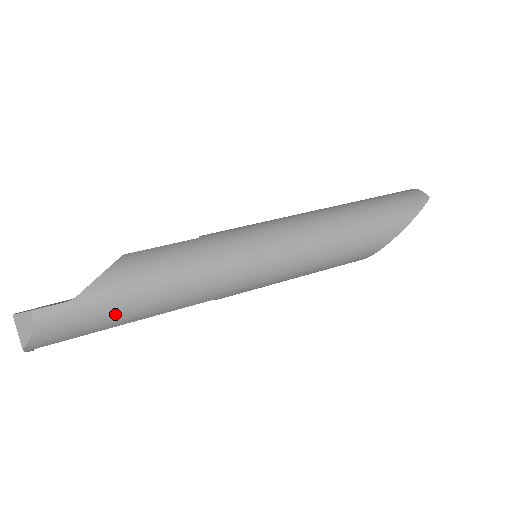
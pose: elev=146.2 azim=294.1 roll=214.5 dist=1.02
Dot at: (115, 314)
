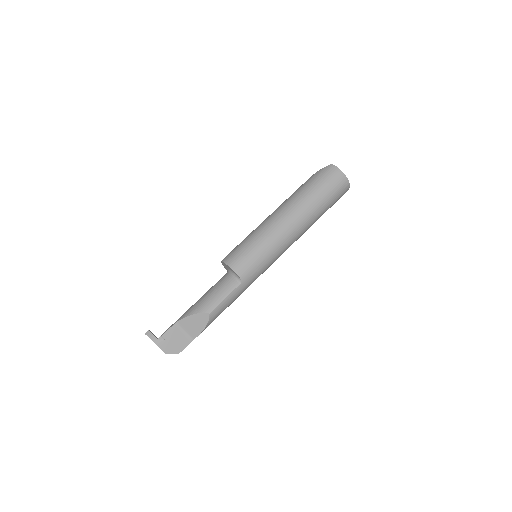
Dot at: occluded
